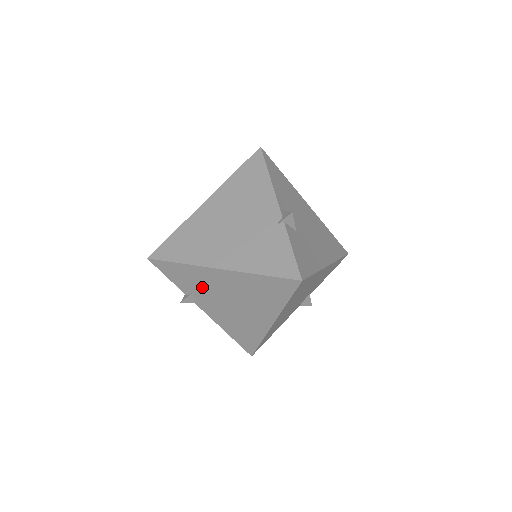
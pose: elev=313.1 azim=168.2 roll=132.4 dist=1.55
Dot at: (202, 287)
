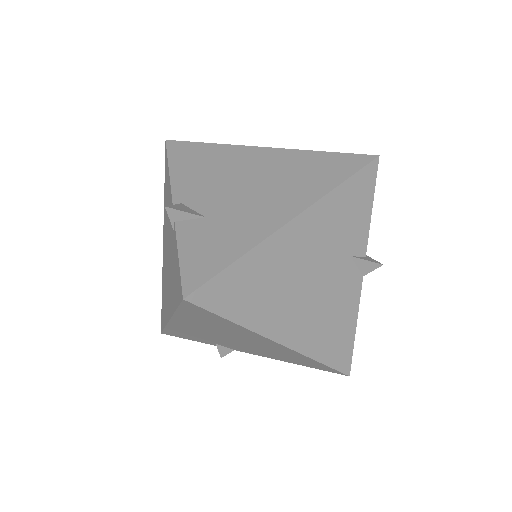
Dot at: (205, 337)
